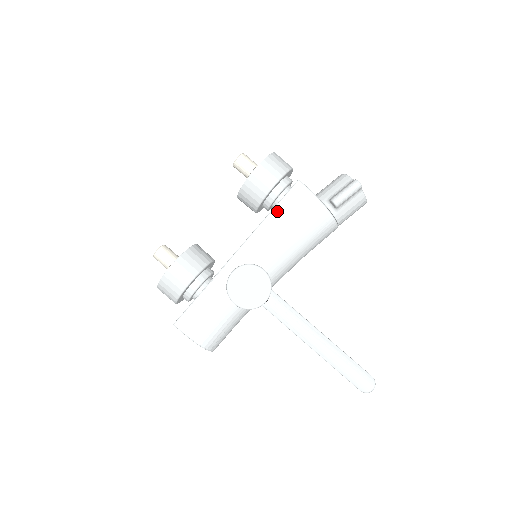
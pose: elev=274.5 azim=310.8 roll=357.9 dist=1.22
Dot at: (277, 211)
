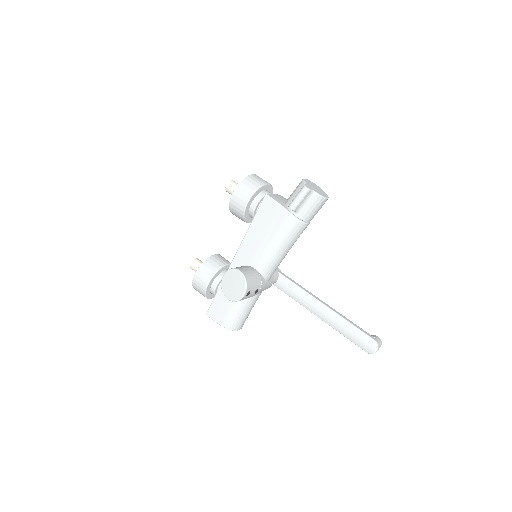
Dot at: (255, 222)
